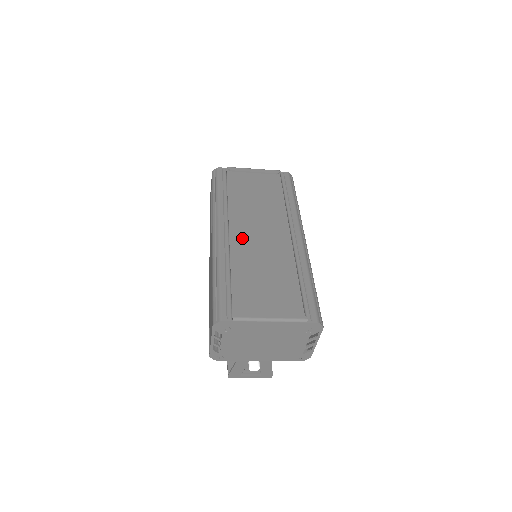
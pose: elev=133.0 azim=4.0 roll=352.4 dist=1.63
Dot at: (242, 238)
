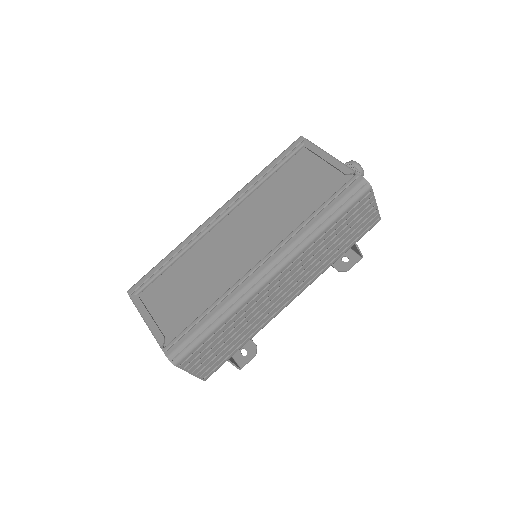
Dot at: (225, 232)
